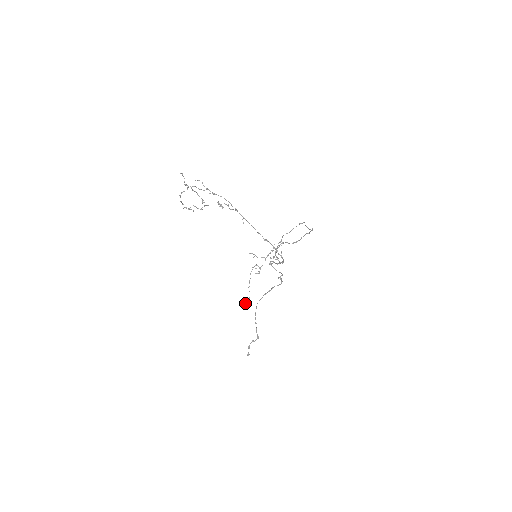
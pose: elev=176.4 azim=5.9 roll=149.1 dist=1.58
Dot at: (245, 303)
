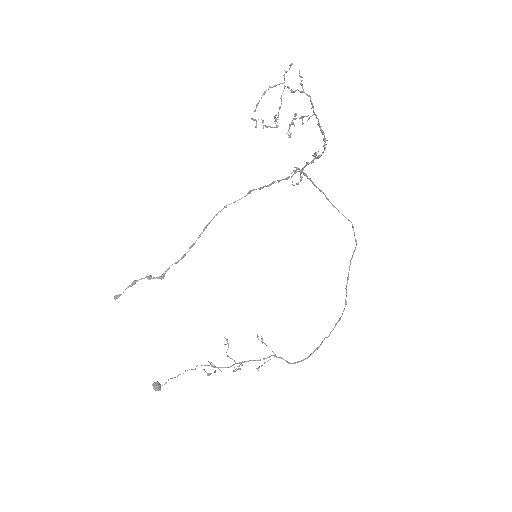
Dot at: (155, 382)
